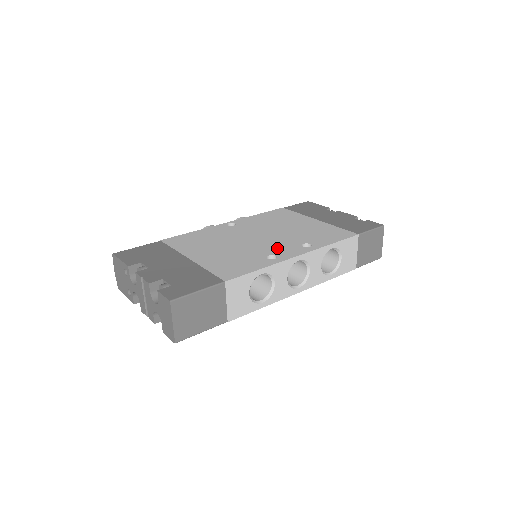
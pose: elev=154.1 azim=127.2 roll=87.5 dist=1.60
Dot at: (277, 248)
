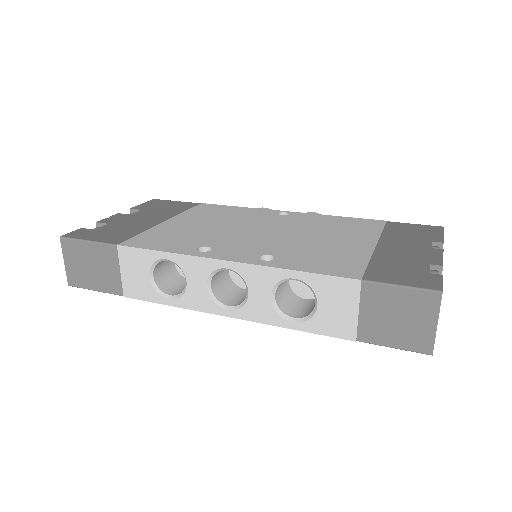
Dot at: (236, 245)
